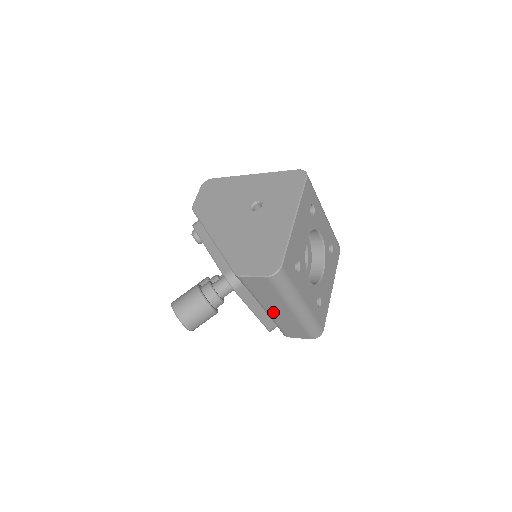
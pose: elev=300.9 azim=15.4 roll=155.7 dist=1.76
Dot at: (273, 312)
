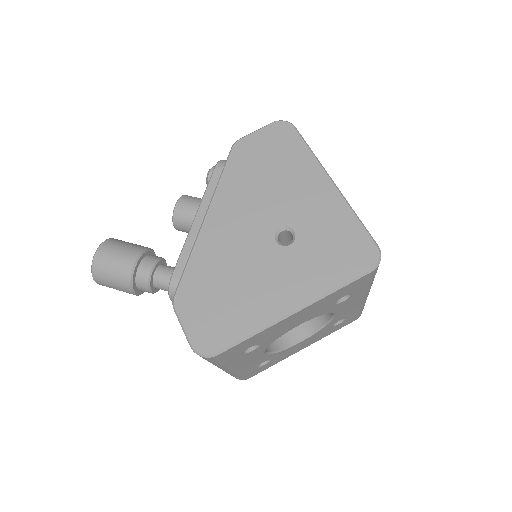
Dot at: occluded
